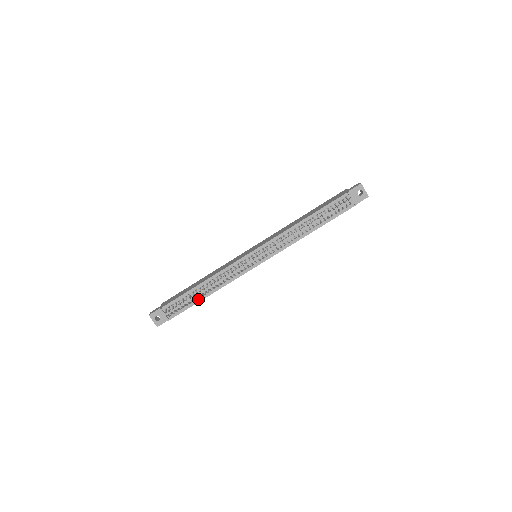
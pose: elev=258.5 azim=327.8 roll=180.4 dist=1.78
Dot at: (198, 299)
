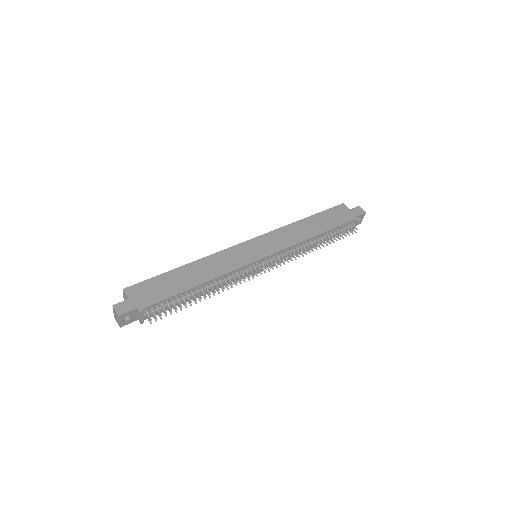
Dot at: (186, 300)
